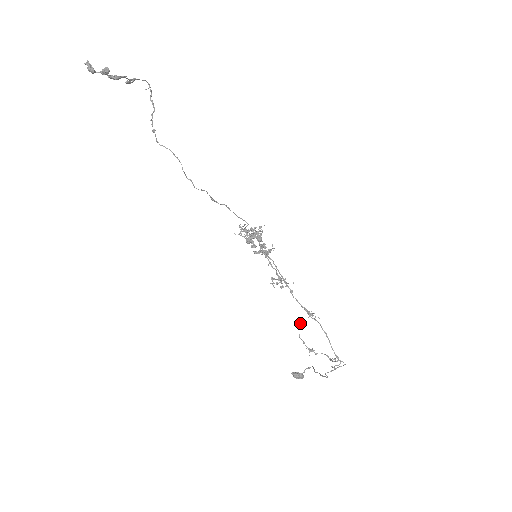
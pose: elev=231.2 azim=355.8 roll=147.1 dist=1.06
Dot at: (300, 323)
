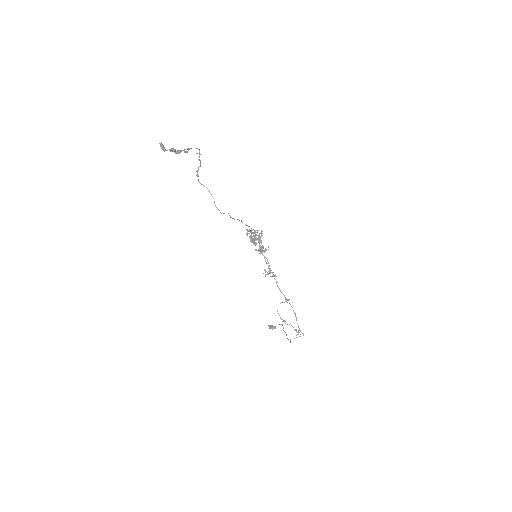
Dot at: occluded
